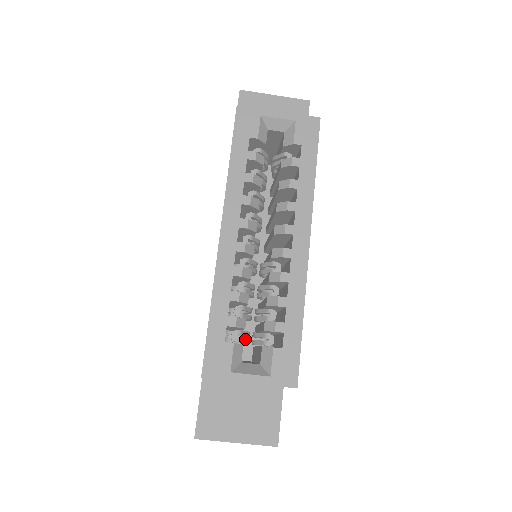
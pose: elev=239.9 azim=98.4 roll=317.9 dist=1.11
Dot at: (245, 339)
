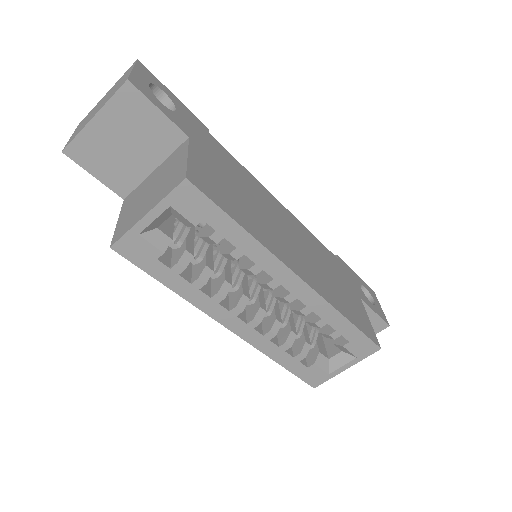
Dot at: (315, 336)
